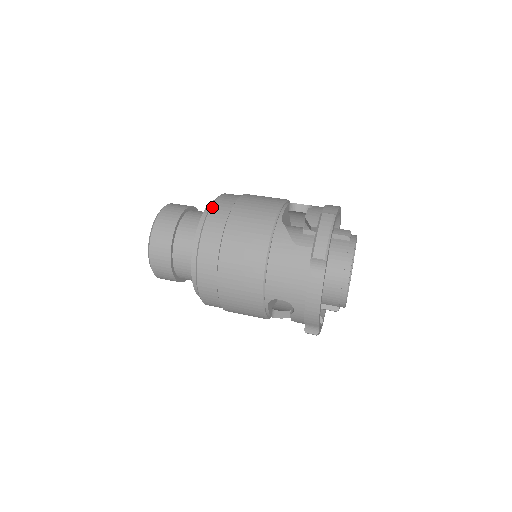
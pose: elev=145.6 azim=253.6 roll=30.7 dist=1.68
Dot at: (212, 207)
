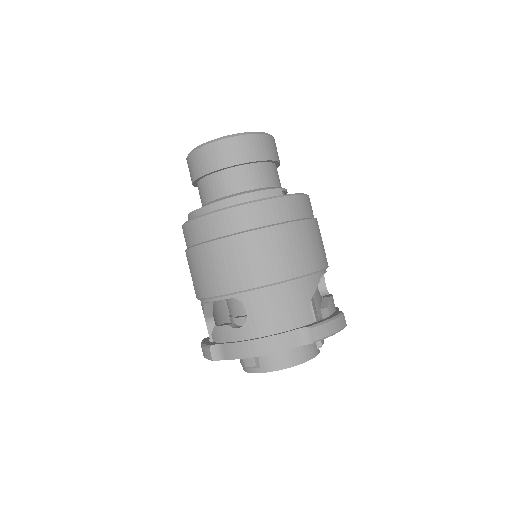
Dot at: (186, 224)
